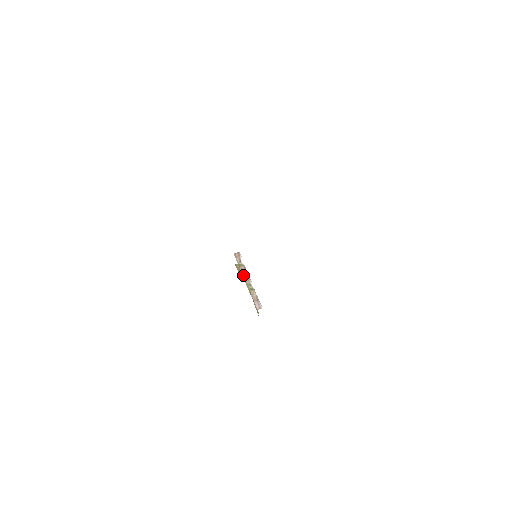
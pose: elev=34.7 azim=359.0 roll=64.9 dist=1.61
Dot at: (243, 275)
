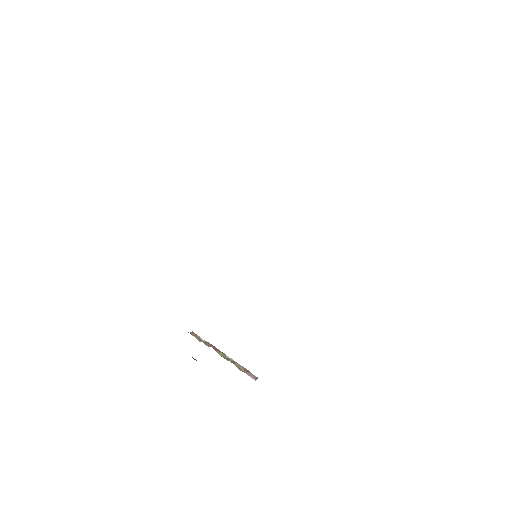
Dot at: occluded
